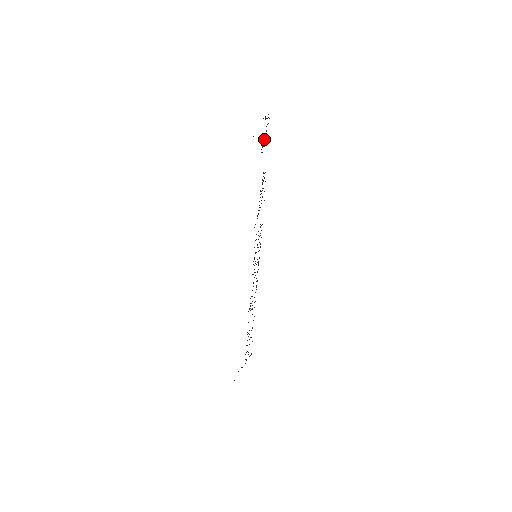
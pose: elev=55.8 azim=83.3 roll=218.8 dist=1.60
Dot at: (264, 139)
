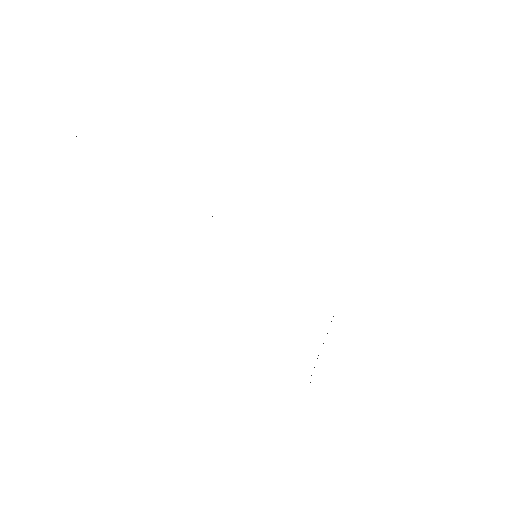
Dot at: occluded
